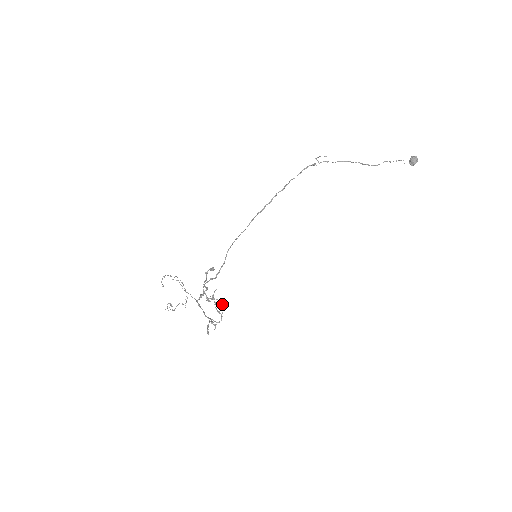
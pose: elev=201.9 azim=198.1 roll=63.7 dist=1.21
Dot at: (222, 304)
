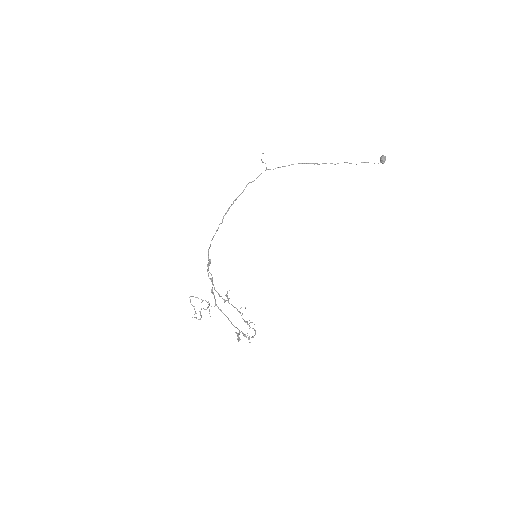
Dot at: occluded
